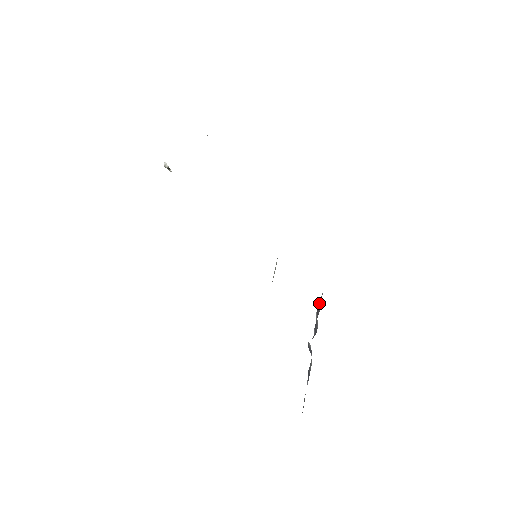
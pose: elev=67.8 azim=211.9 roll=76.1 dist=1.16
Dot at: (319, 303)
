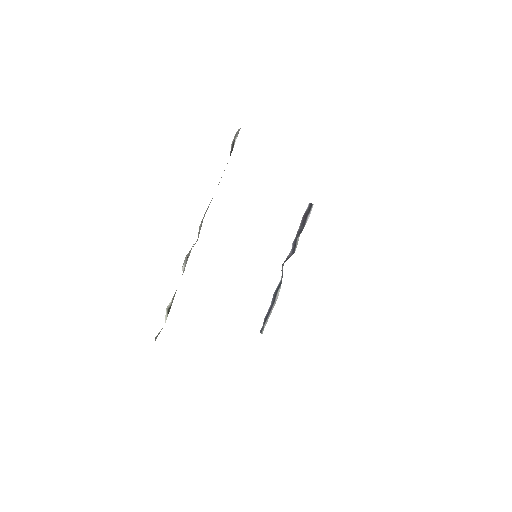
Dot at: (307, 212)
